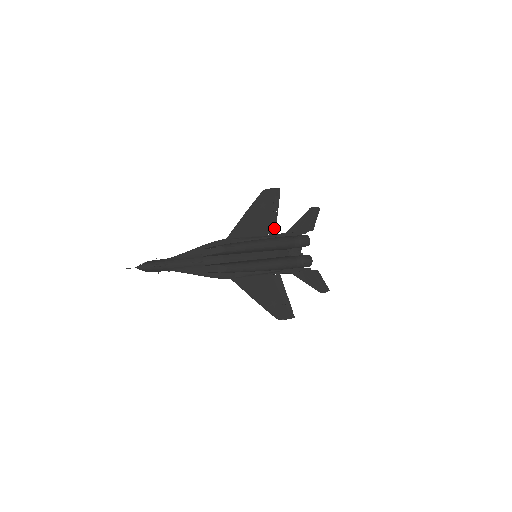
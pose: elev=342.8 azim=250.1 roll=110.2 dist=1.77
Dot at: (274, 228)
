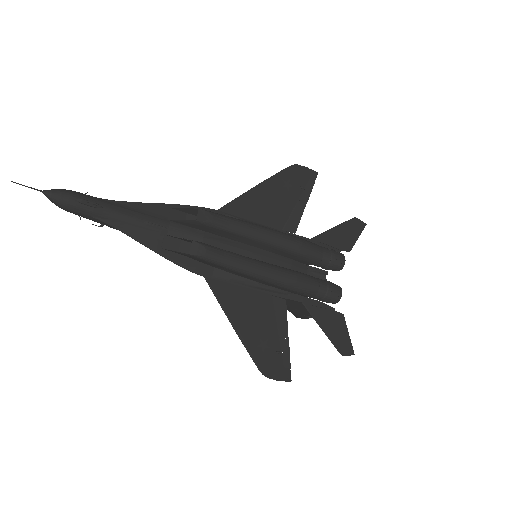
Dot at: (295, 225)
